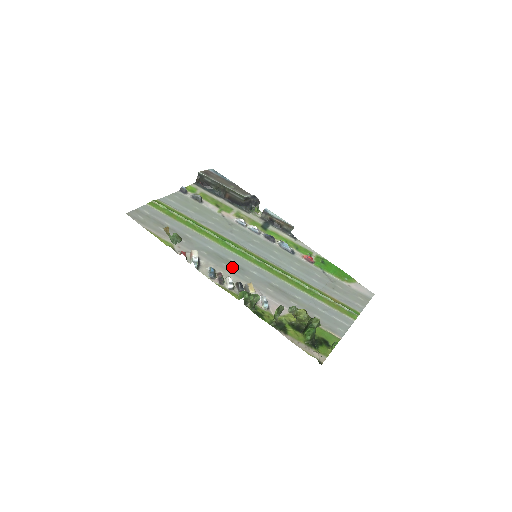
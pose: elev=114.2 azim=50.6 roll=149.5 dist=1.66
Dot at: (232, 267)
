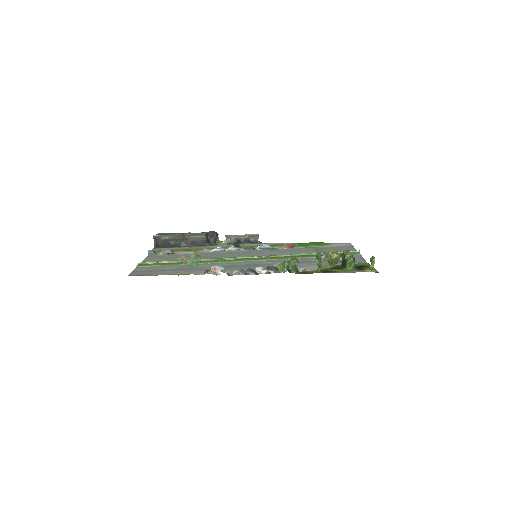
Dot at: (249, 266)
